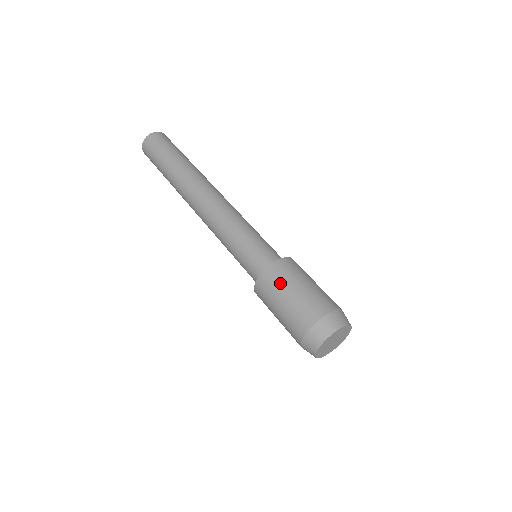
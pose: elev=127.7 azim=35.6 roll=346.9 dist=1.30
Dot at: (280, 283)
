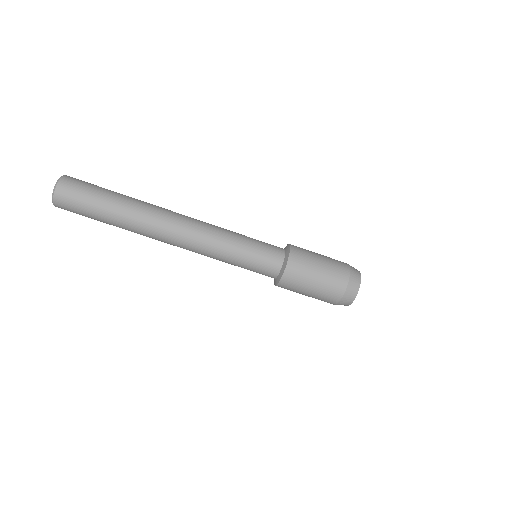
Dot at: occluded
